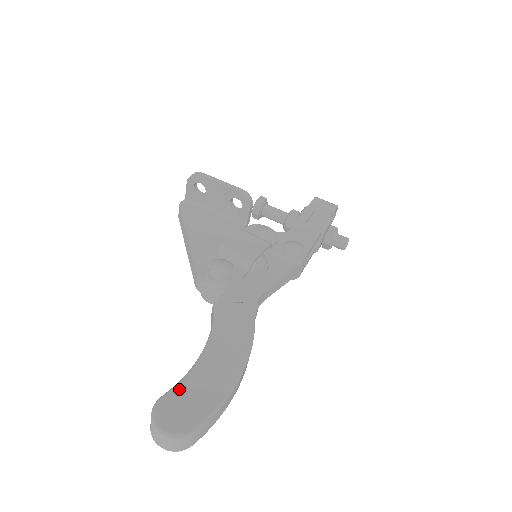
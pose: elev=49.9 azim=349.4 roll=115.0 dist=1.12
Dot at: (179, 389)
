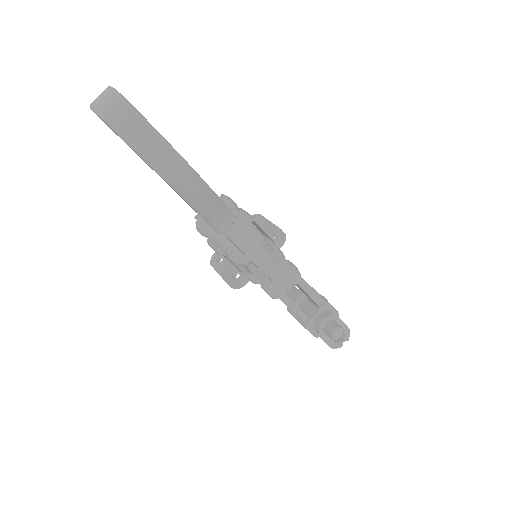
Dot at: occluded
